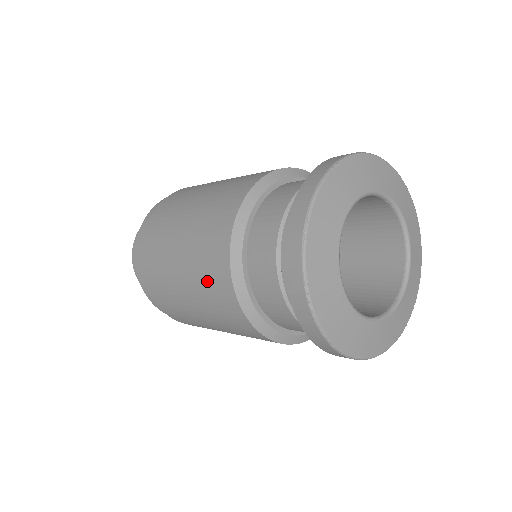
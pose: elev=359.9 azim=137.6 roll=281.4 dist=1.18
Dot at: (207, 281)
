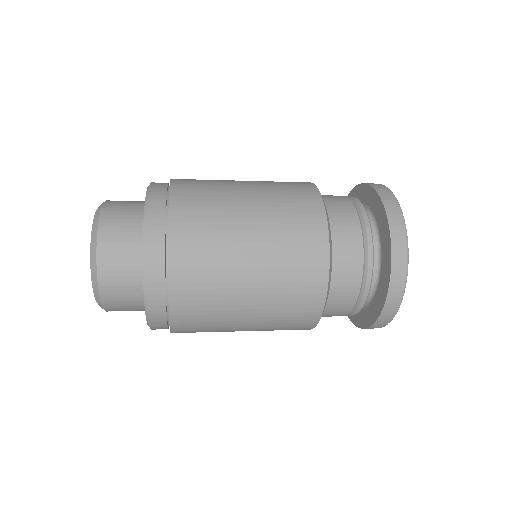
Dot at: (284, 326)
